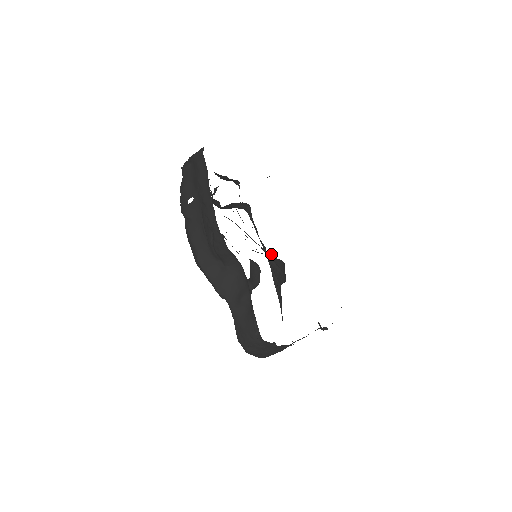
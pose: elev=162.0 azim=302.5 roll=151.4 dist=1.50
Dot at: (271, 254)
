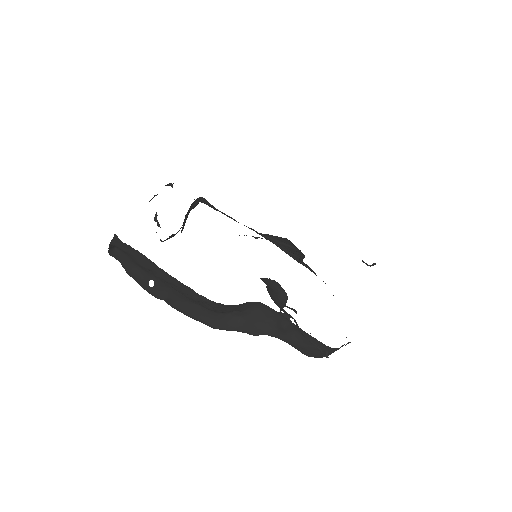
Dot at: (266, 234)
